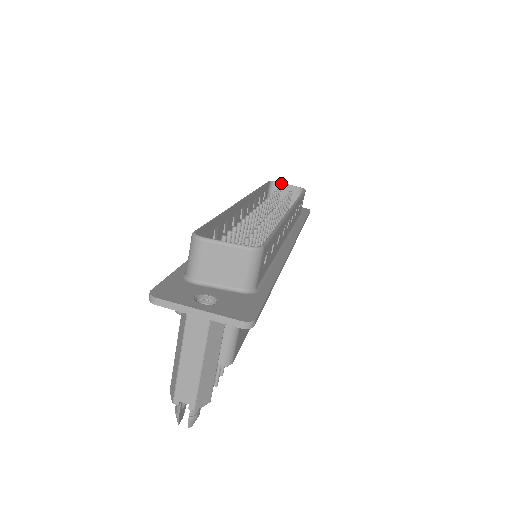
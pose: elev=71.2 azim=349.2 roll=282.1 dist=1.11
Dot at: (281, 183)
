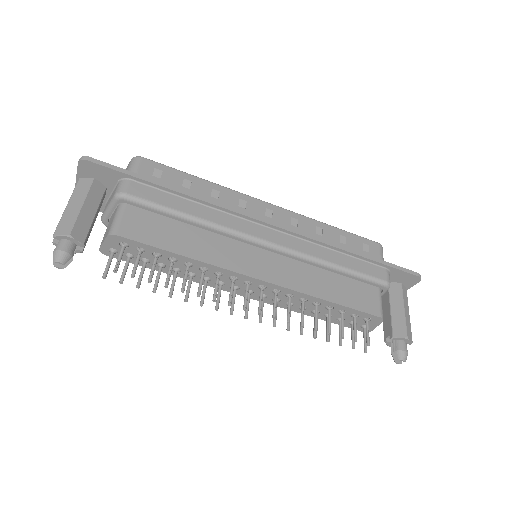
Dot at: occluded
